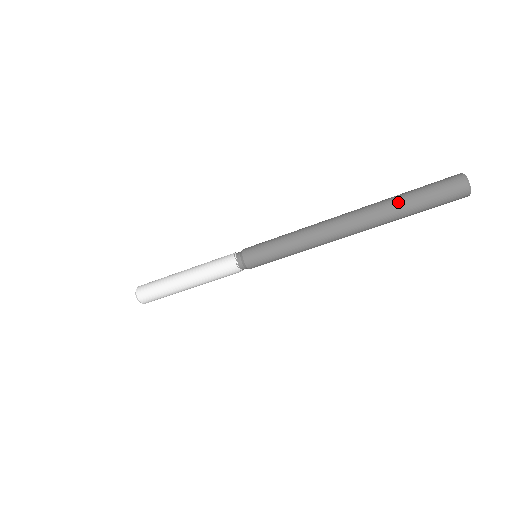
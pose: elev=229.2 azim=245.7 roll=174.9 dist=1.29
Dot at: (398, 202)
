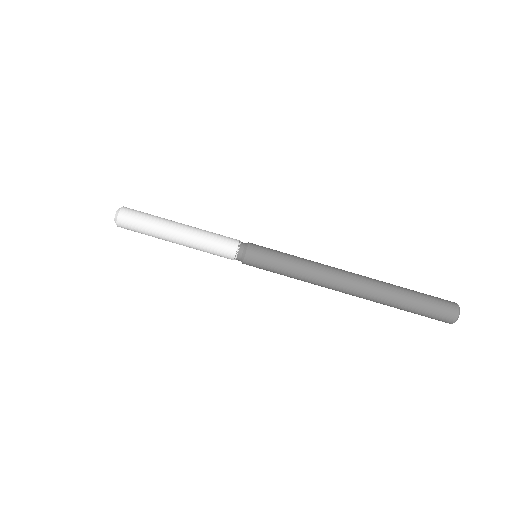
Dot at: (401, 287)
